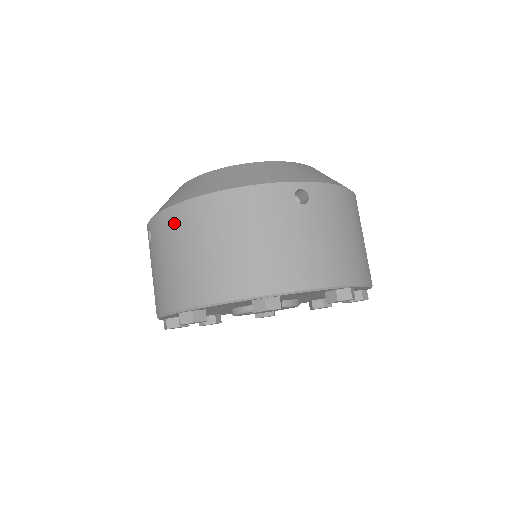
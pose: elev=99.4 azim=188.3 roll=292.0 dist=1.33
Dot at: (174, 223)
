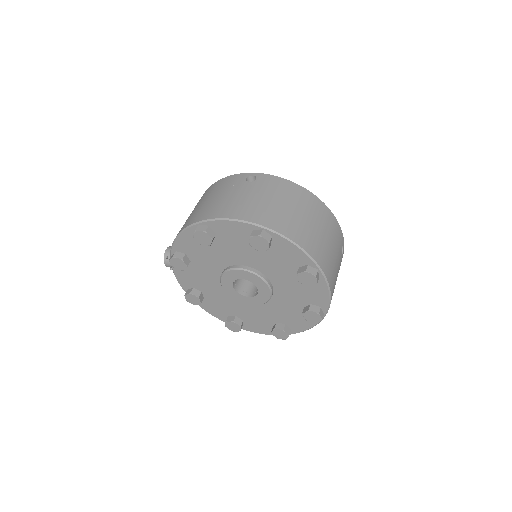
Dot at: (292, 190)
